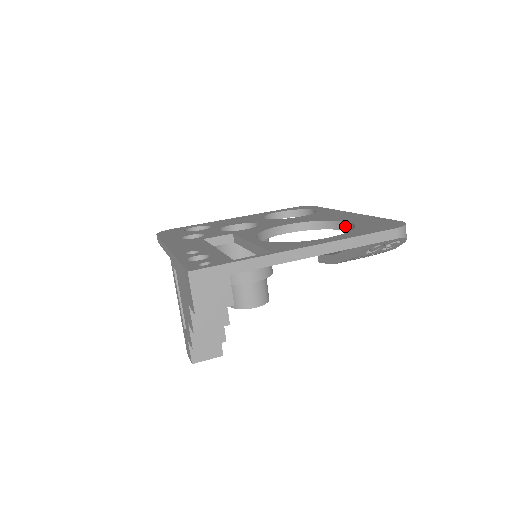
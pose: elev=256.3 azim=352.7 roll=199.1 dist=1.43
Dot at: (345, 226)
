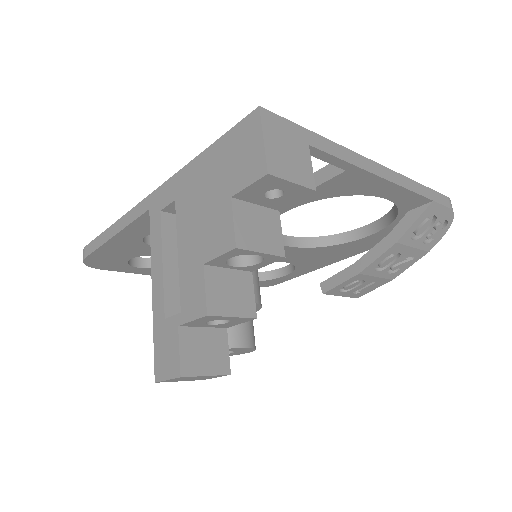
Dot at: (362, 232)
